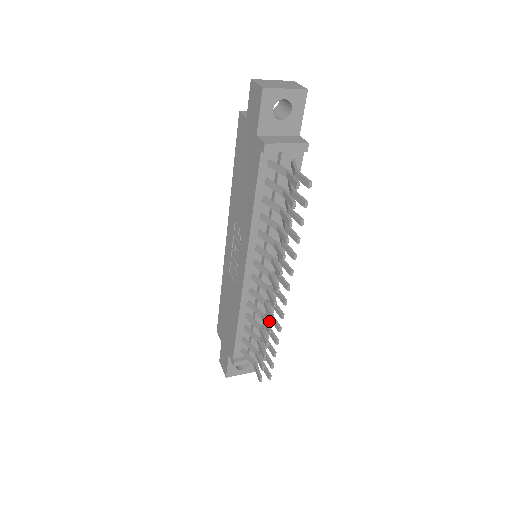
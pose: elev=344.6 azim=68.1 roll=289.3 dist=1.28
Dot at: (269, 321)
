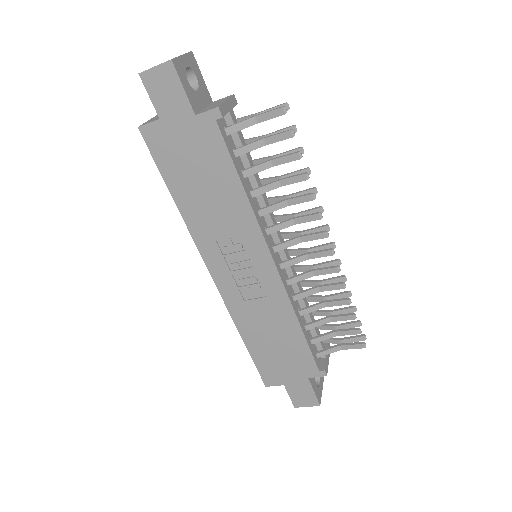
Dot at: occluded
